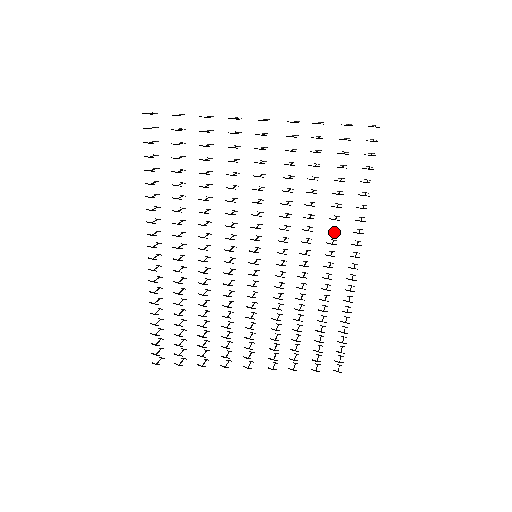
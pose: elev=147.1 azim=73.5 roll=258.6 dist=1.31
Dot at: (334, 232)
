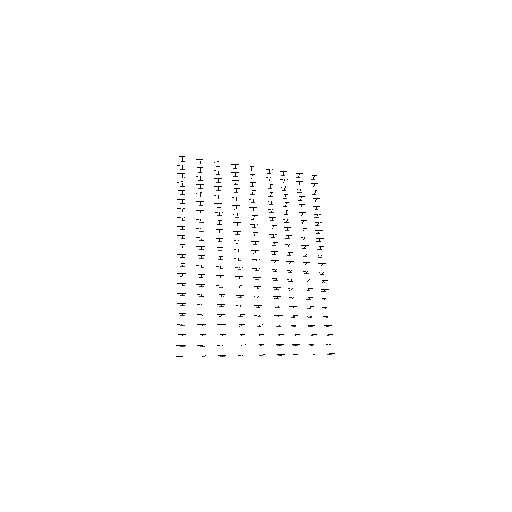
Dot at: occluded
